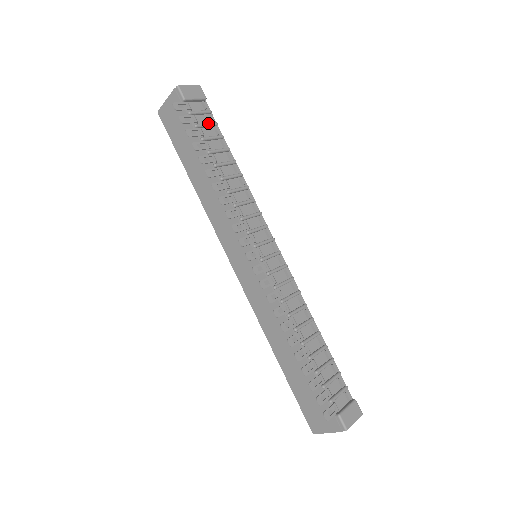
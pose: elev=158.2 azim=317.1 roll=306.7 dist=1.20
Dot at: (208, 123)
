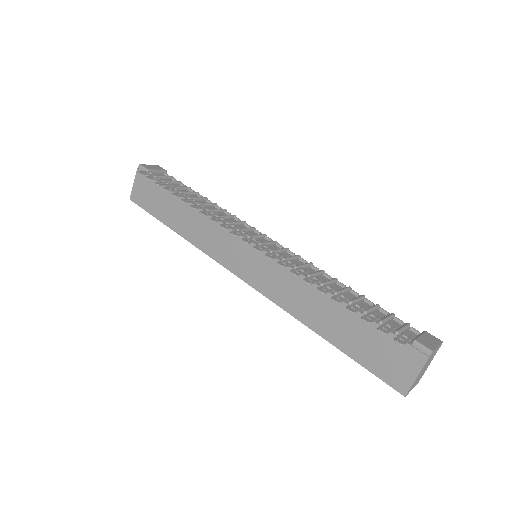
Dot at: (173, 181)
